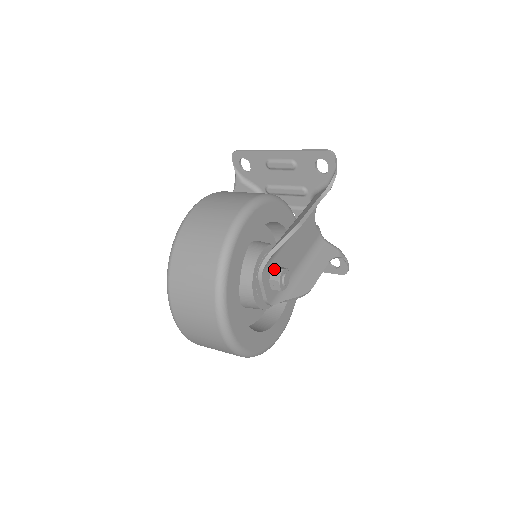
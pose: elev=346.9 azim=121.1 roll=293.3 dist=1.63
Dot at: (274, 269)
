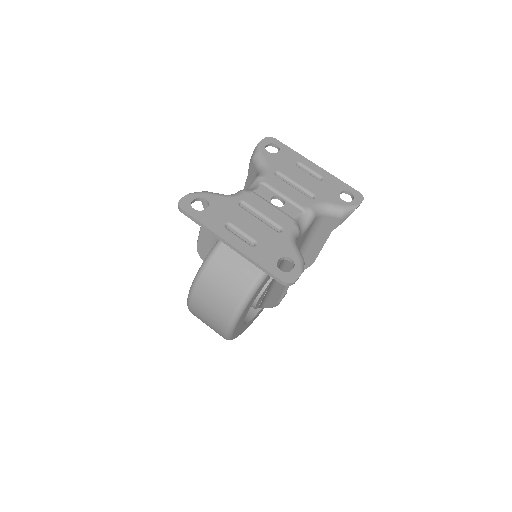
Dot at: occluded
